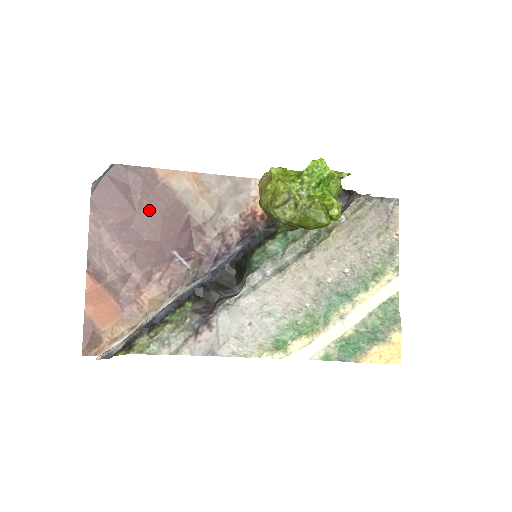
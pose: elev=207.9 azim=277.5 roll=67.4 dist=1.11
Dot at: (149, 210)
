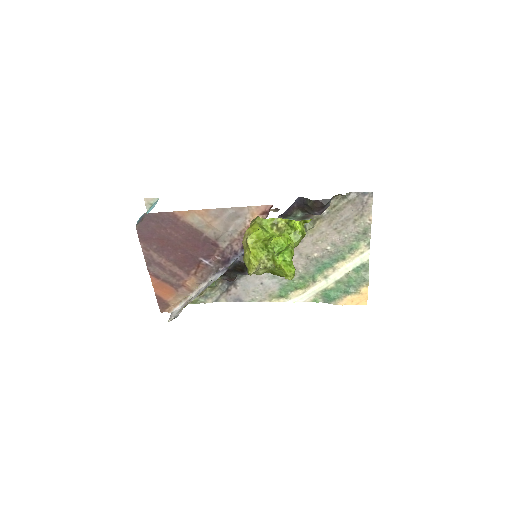
Dot at: (177, 237)
